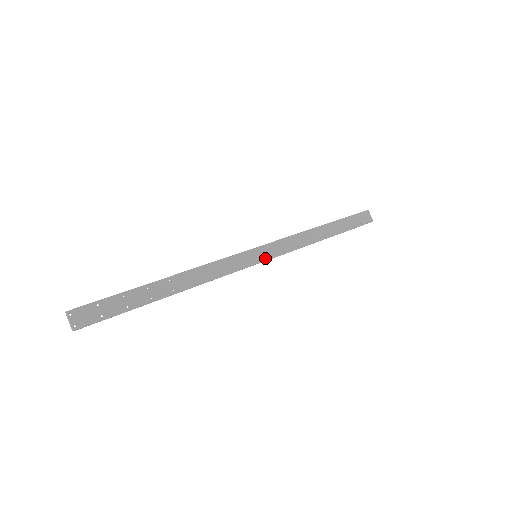
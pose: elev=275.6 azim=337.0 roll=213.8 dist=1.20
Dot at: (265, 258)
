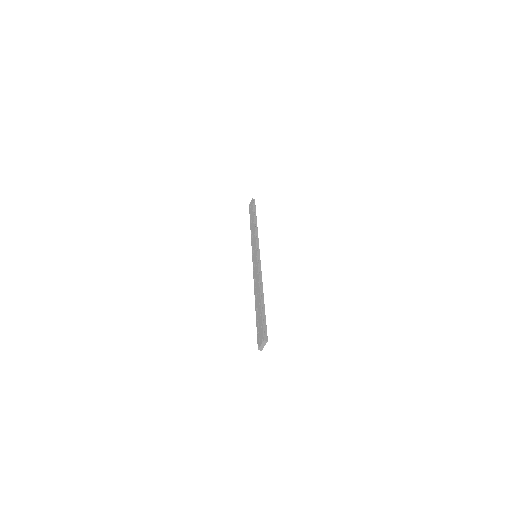
Dot at: occluded
